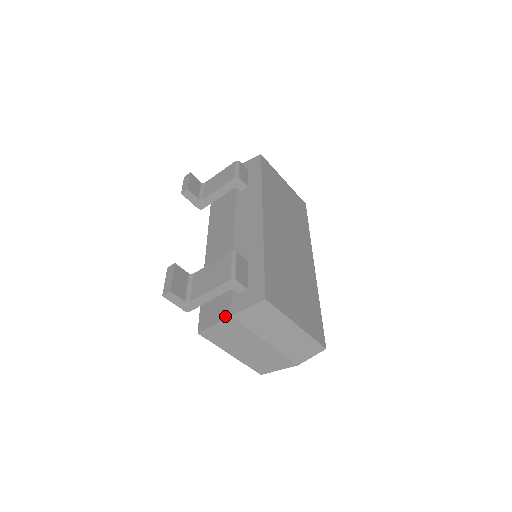
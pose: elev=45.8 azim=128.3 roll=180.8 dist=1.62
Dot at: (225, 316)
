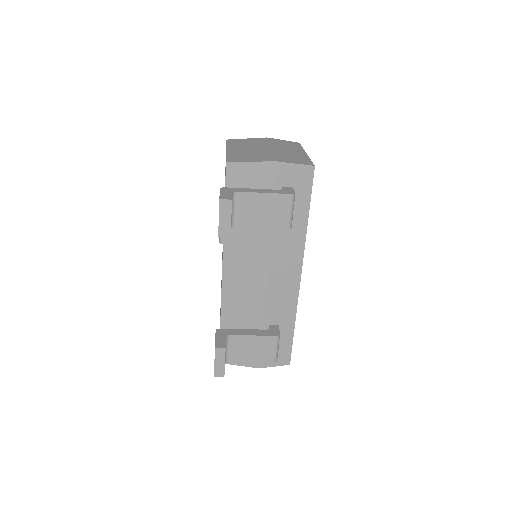
Dot at: (252, 366)
